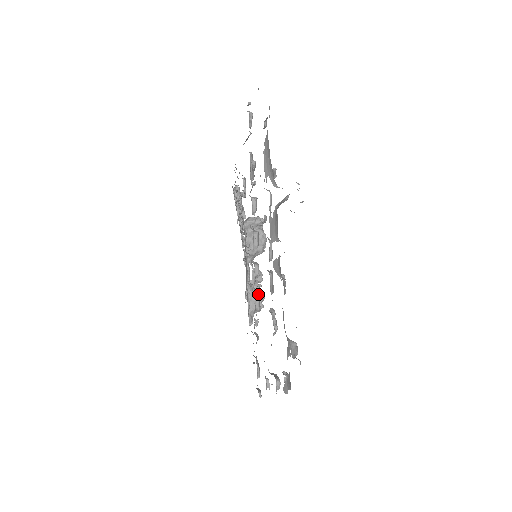
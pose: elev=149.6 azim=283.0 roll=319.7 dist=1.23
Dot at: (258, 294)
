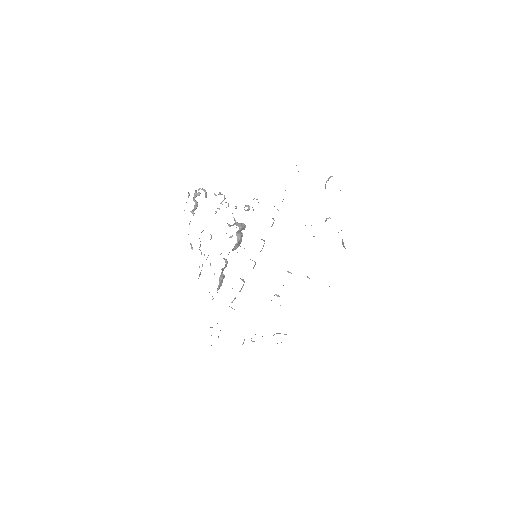
Dot at: (244, 281)
